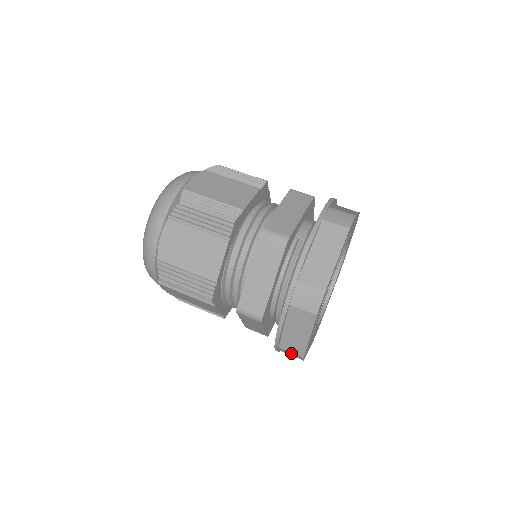
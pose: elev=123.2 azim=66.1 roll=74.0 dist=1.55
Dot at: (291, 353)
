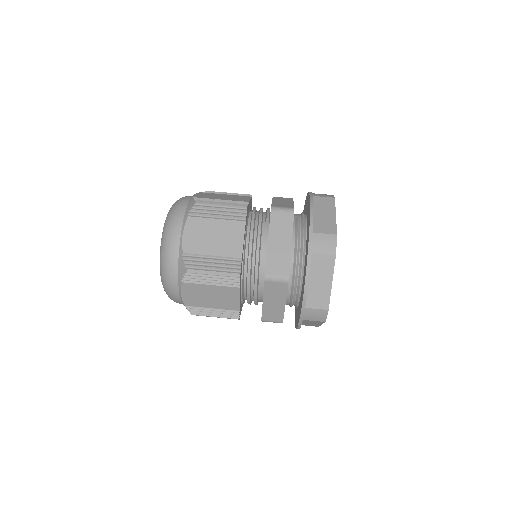
Dot at: (316, 311)
